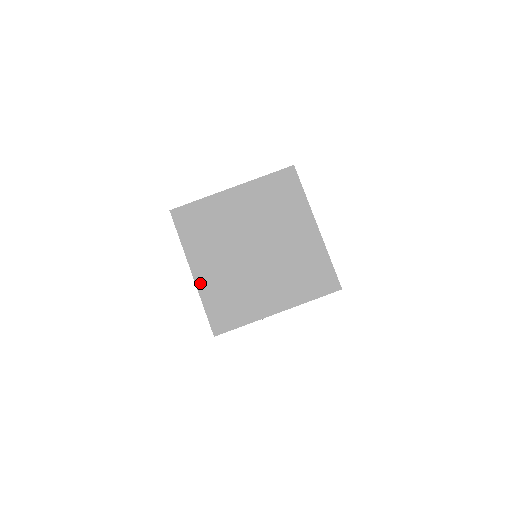
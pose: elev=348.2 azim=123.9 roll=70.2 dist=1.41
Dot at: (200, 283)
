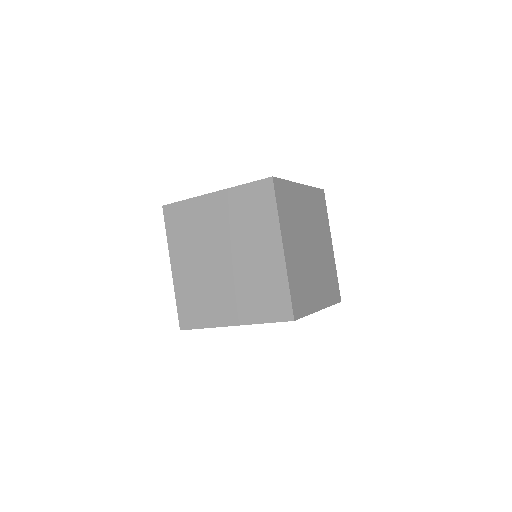
Dot at: (176, 279)
